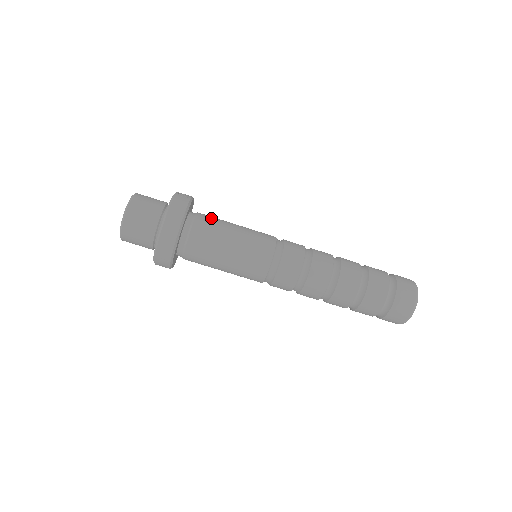
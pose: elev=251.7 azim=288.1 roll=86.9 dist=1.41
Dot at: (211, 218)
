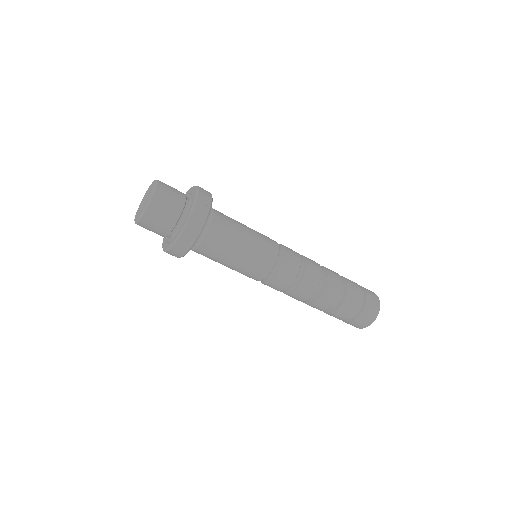
Dot at: (225, 224)
